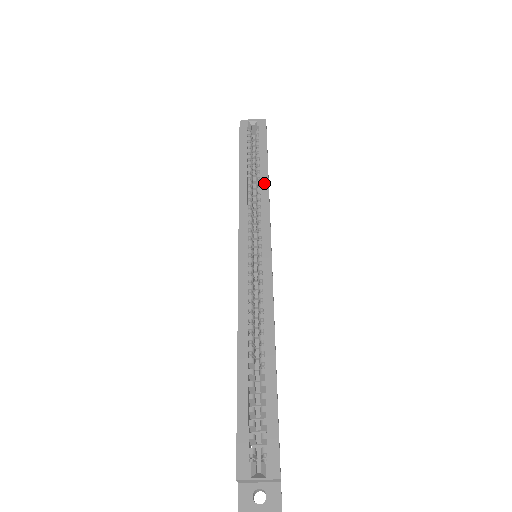
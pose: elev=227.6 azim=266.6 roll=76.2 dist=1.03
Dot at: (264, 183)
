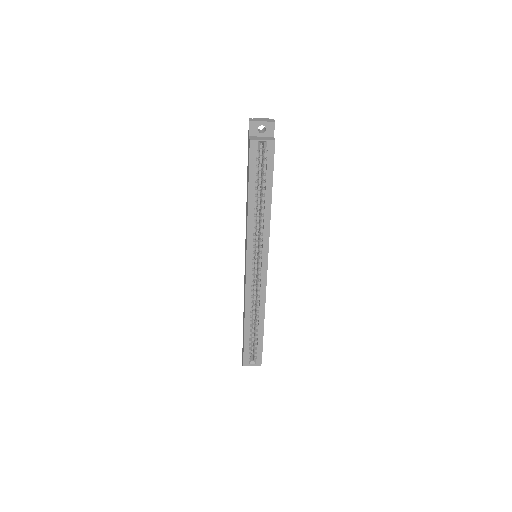
Dot at: (267, 215)
